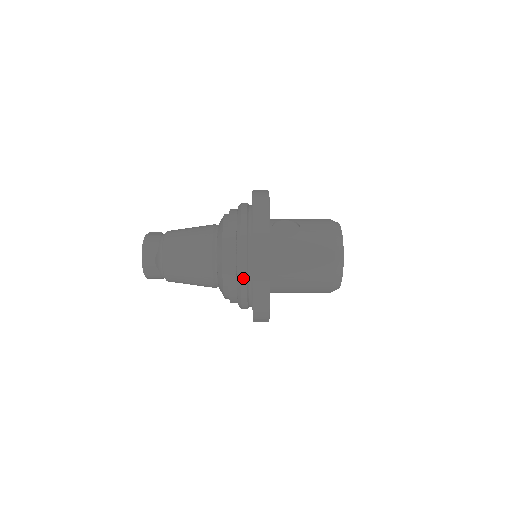
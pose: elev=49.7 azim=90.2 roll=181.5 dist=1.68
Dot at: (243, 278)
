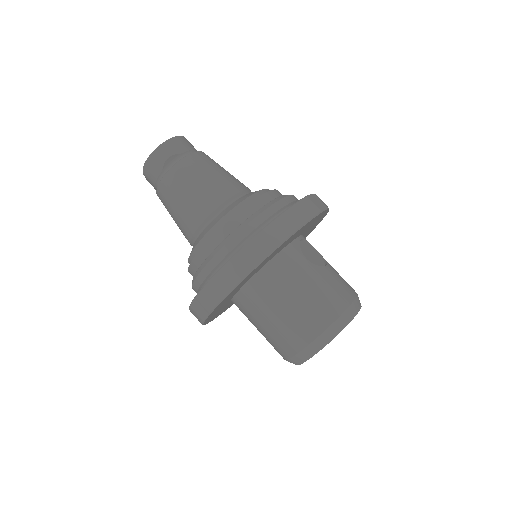
Dot at: (232, 243)
